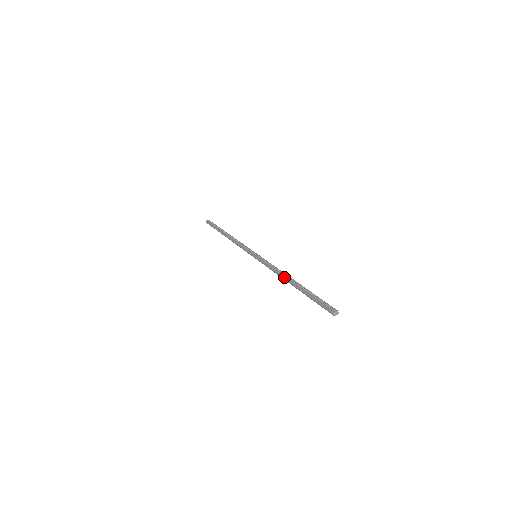
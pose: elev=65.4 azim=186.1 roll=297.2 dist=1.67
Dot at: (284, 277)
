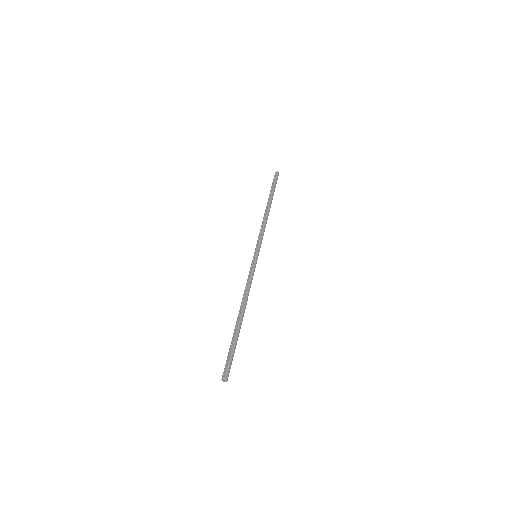
Dot at: occluded
